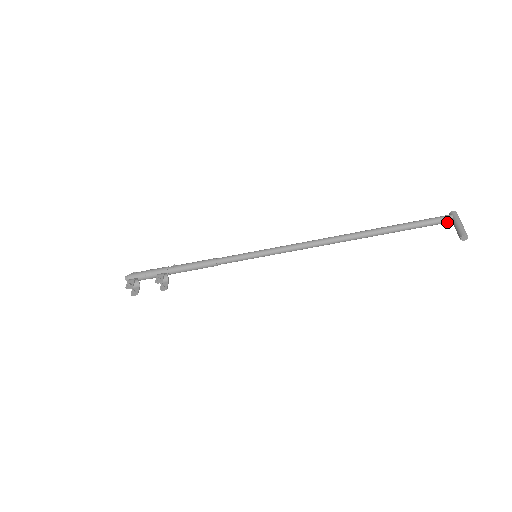
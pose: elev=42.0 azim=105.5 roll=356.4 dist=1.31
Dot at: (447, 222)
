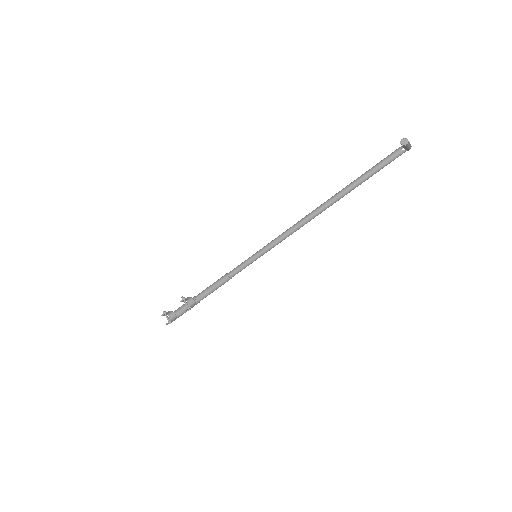
Dot at: (401, 152)
